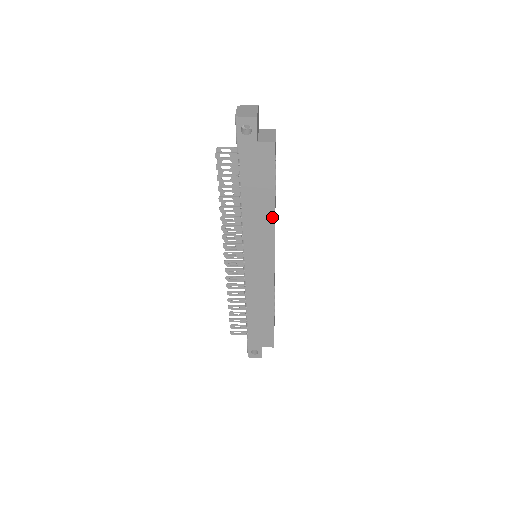
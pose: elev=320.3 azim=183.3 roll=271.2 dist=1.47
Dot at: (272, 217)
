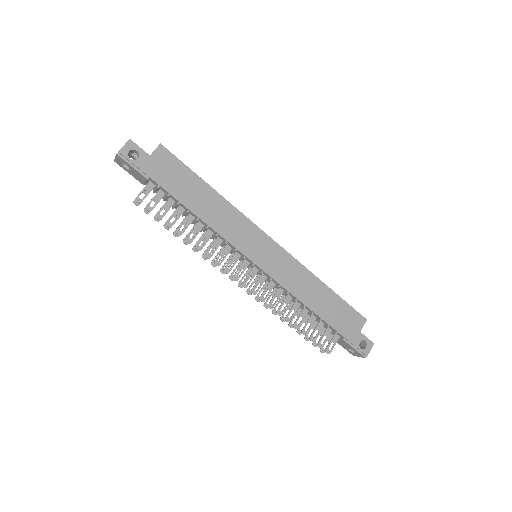
Dot at: (224, 202)
